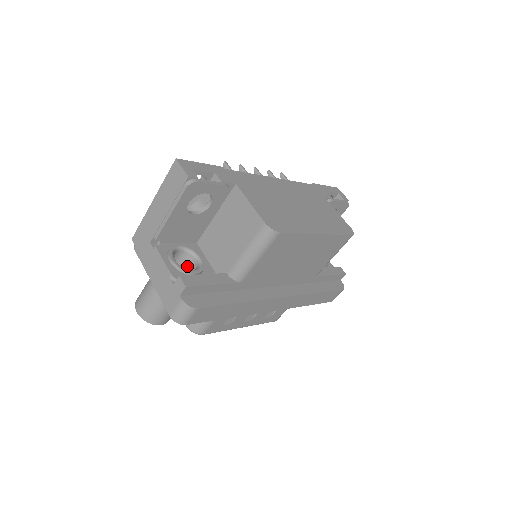
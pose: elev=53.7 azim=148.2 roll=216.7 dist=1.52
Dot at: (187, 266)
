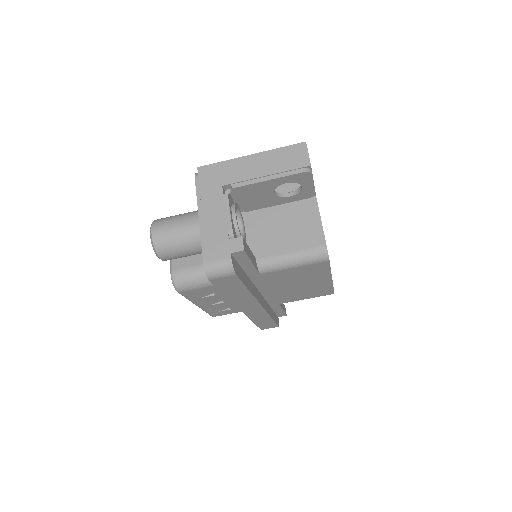
Dot at: occluded
